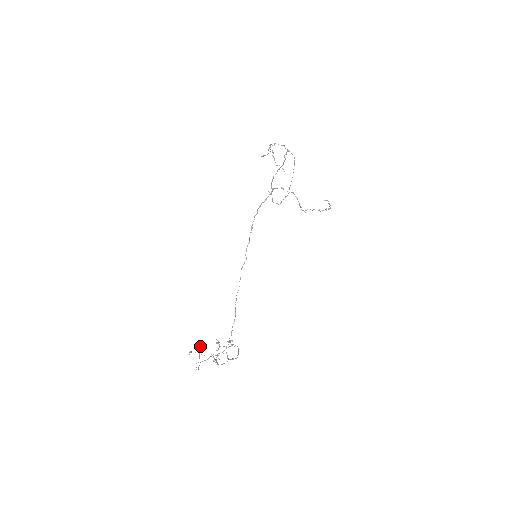
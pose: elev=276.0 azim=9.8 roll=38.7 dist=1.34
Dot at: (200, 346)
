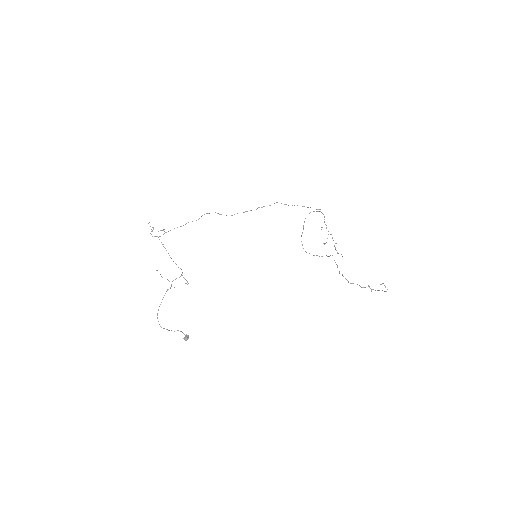
Dot at: (184, 338)
